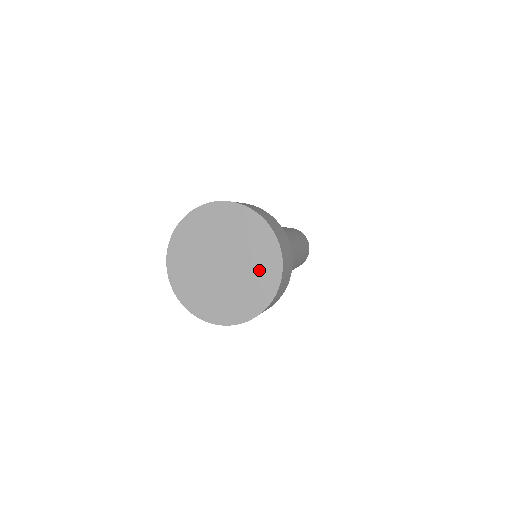
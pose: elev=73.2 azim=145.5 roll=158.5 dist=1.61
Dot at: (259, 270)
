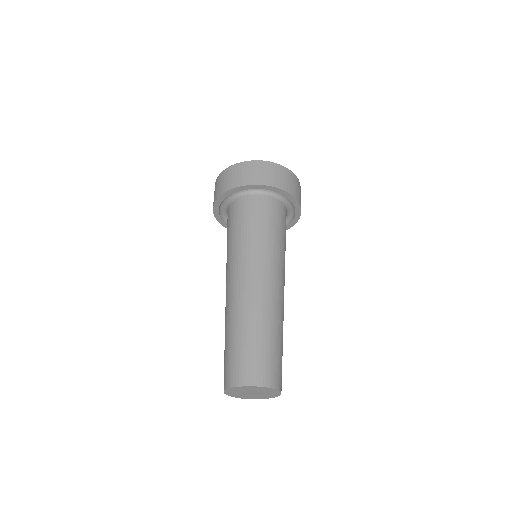
Dot at: occluded
